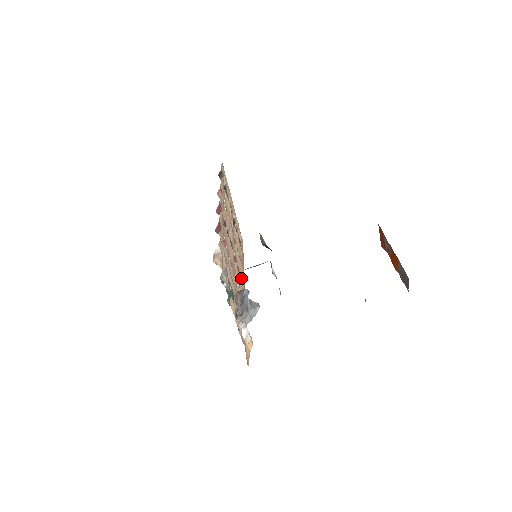
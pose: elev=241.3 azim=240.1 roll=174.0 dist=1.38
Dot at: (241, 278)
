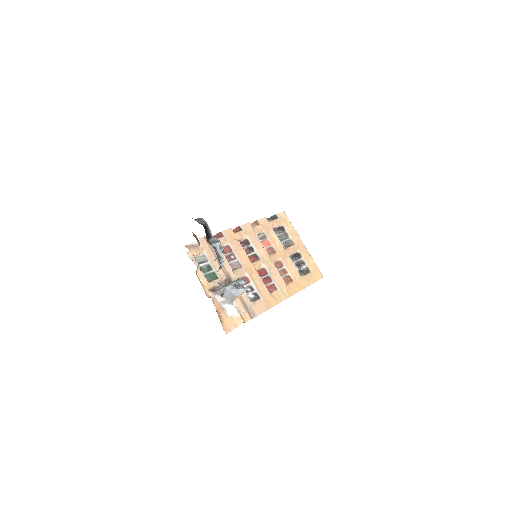
Dot at: (276, 288)
